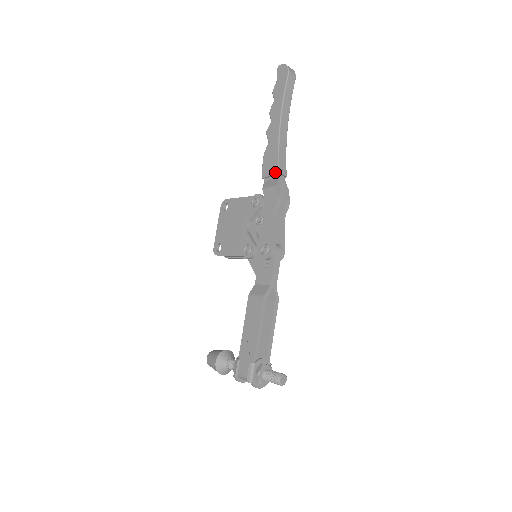
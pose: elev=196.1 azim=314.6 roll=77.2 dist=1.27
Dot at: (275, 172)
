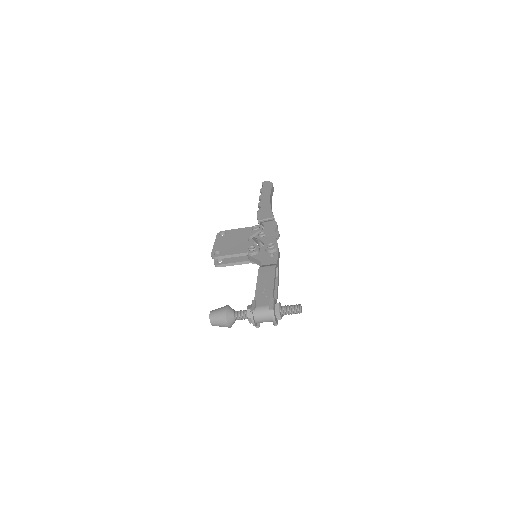
Dot at: (271, 217)
